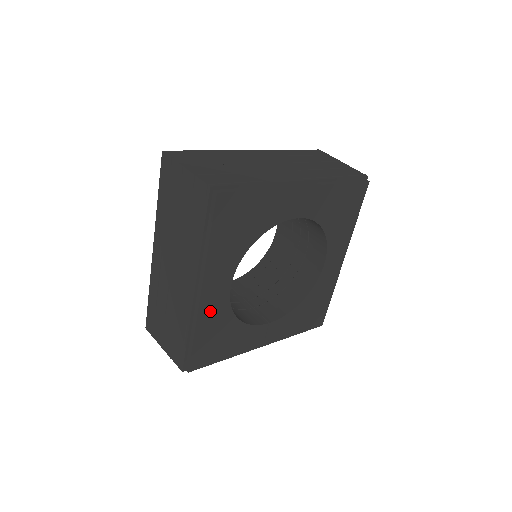
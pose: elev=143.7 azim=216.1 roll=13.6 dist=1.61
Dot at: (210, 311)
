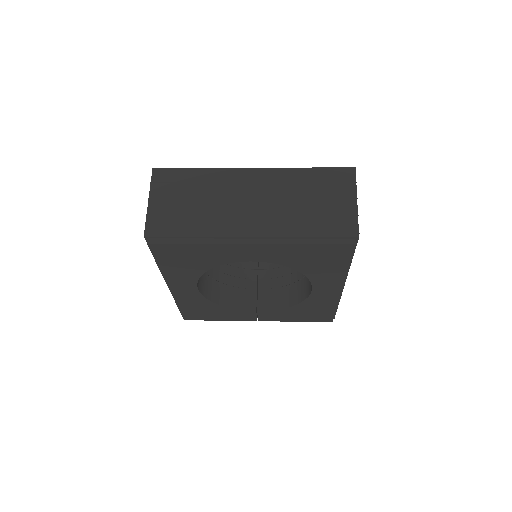
Dot at: (185, 297)
